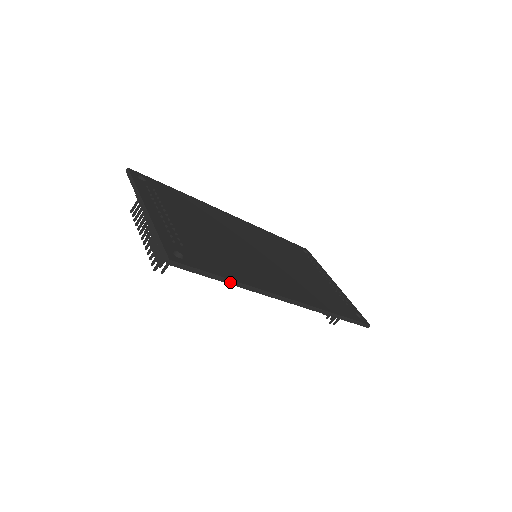
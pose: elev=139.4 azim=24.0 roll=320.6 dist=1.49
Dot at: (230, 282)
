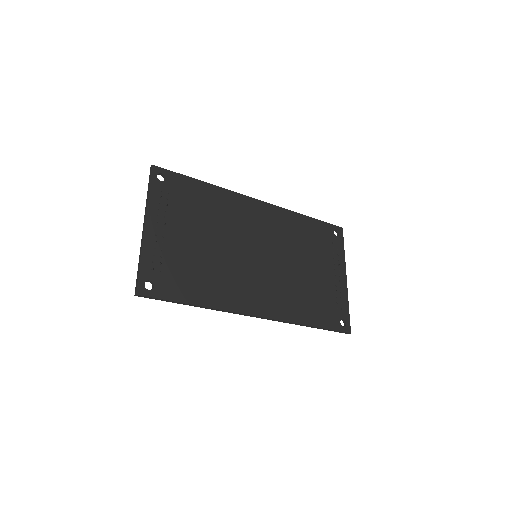
Dot at: (194, 306)
